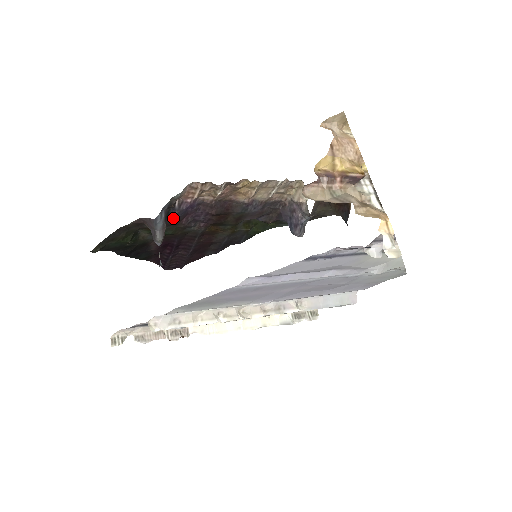
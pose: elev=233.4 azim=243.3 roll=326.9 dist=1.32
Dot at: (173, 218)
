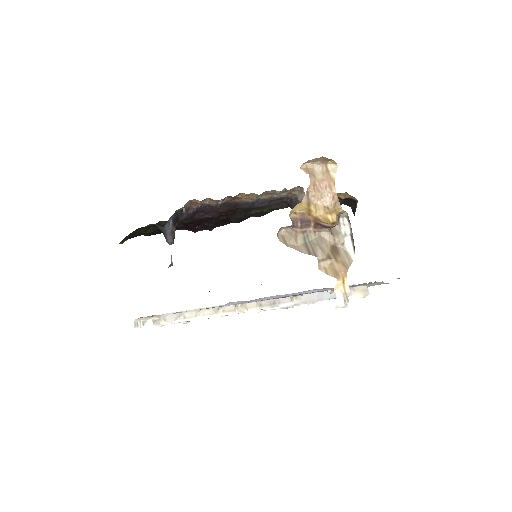
Dot at: (183, 218)
